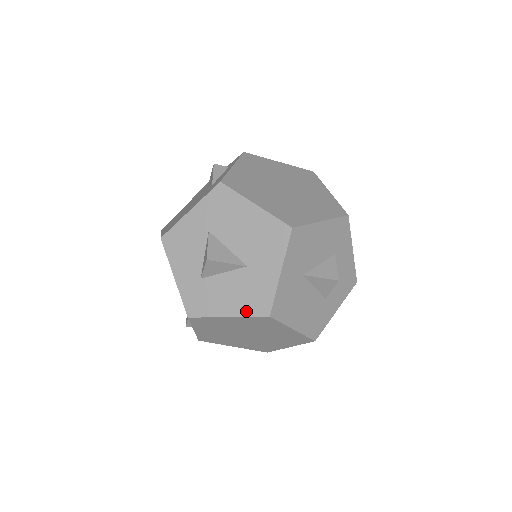
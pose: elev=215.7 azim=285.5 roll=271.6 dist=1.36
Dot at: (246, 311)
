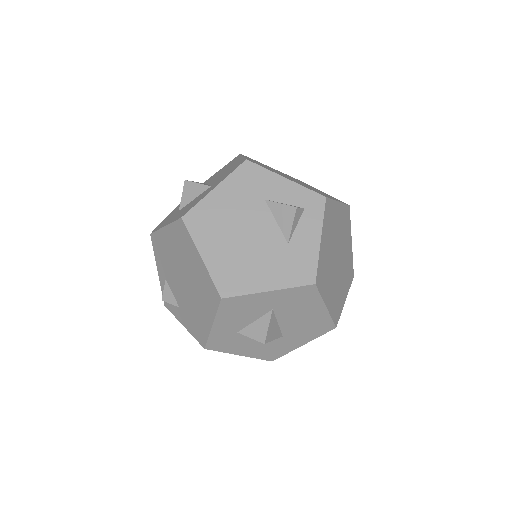
Dot at: (258, 356)
